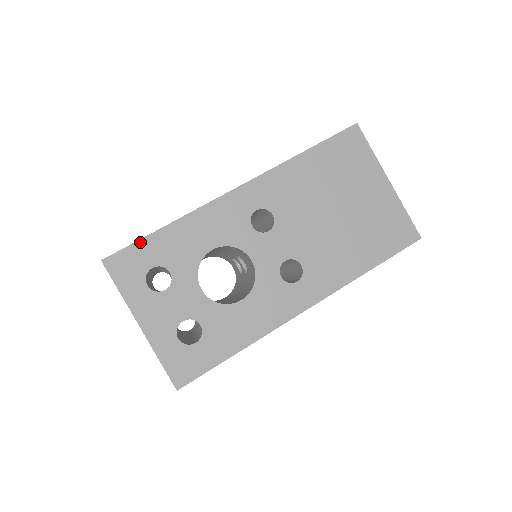
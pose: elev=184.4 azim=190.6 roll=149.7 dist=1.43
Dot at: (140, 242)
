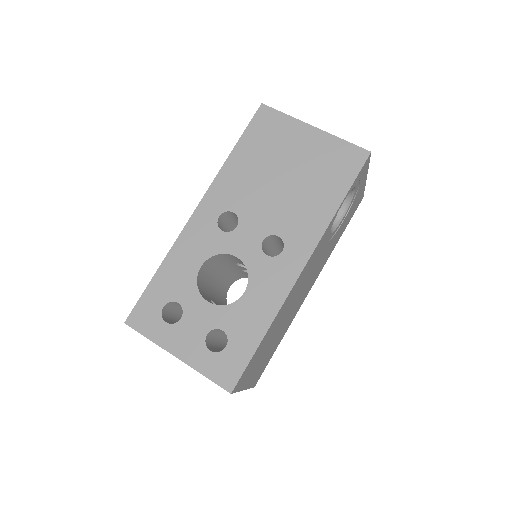
Dot at: (145, 293)
